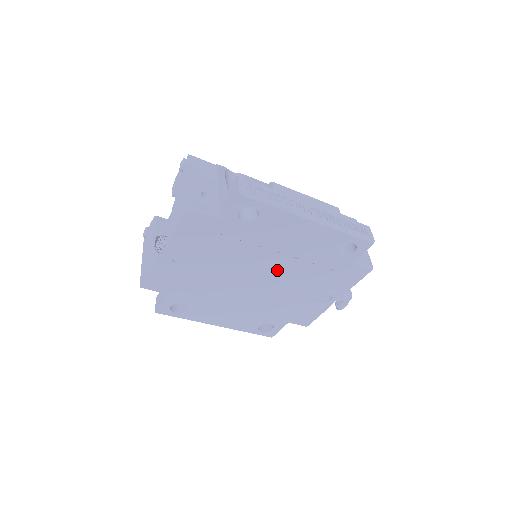
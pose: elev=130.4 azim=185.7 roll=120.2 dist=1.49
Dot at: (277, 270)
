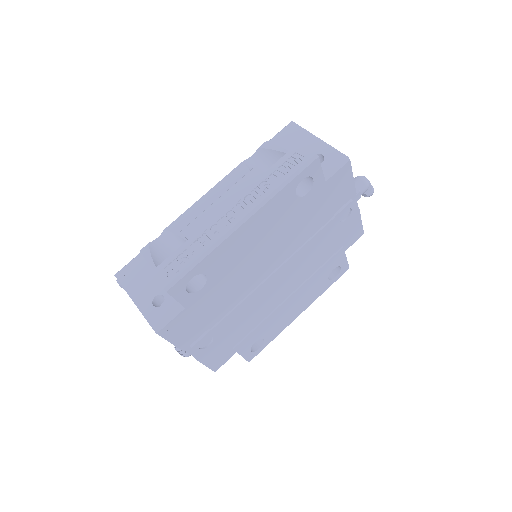
Dot at: (279, 259)
